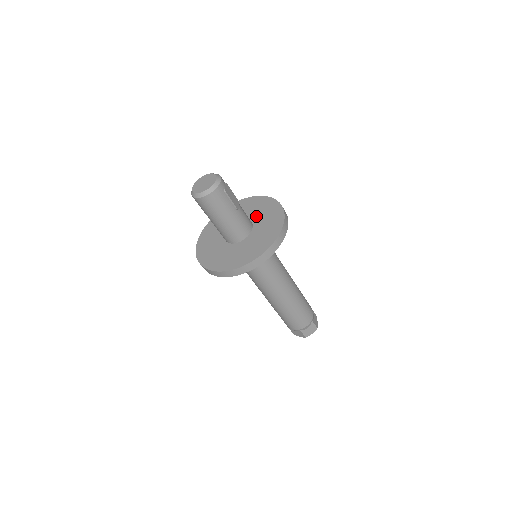
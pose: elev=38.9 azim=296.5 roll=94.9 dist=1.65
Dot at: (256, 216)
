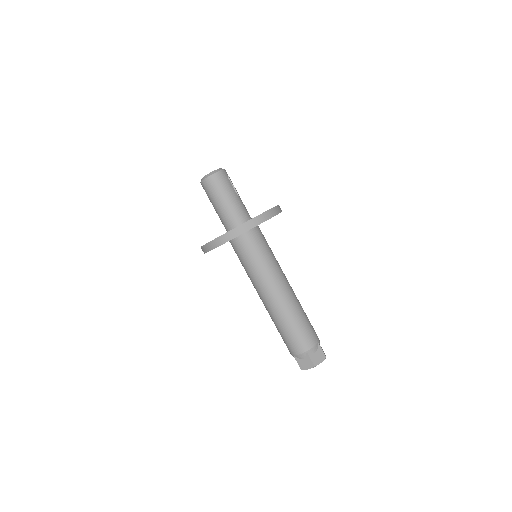
Dot at: occluded
